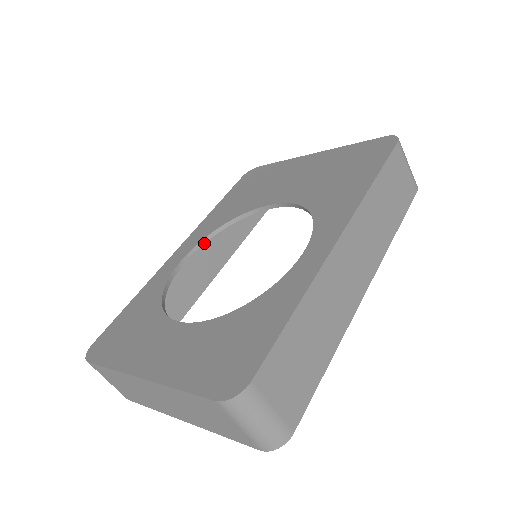
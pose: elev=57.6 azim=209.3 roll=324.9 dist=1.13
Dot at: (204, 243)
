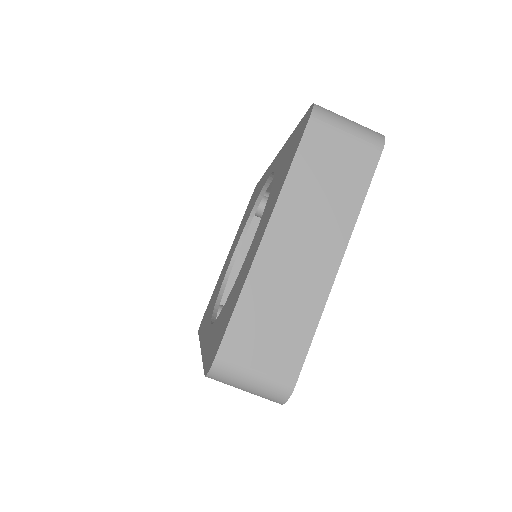
Dot at: occluded
